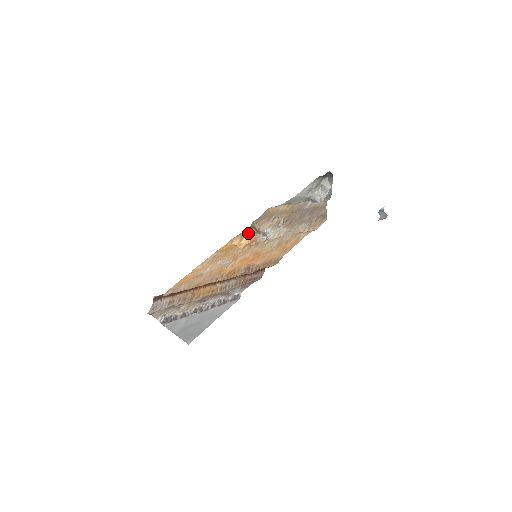
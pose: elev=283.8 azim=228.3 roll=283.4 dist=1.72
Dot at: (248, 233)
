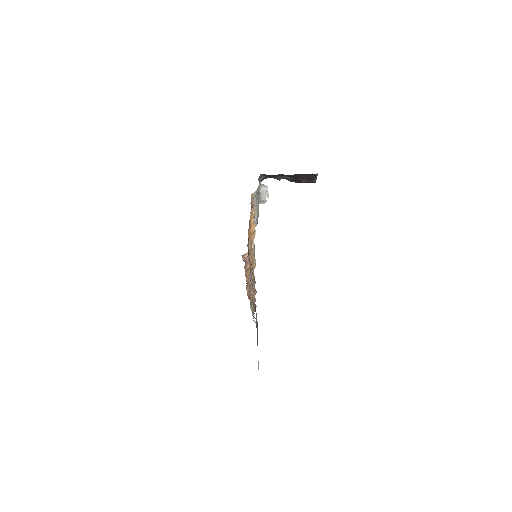
Dot at: occluded
